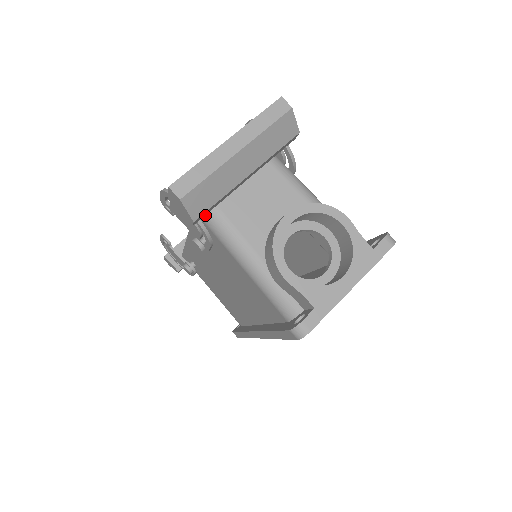
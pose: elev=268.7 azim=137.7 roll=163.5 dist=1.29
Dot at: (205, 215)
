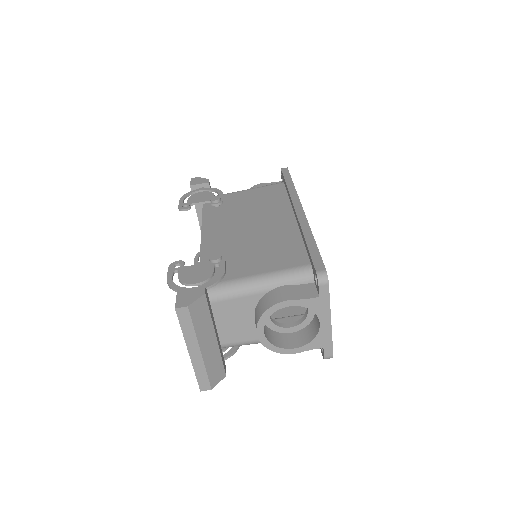
Dot at: occluded
